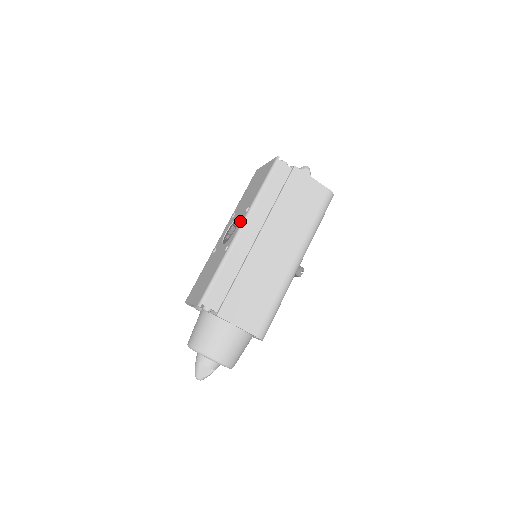
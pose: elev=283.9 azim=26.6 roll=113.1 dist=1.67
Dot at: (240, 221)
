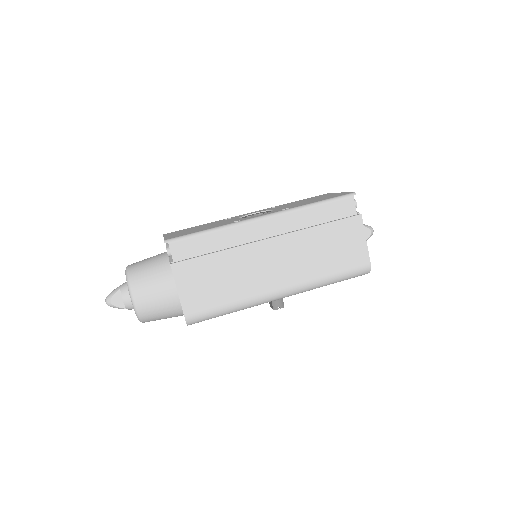
Dot at: (270, 212)
